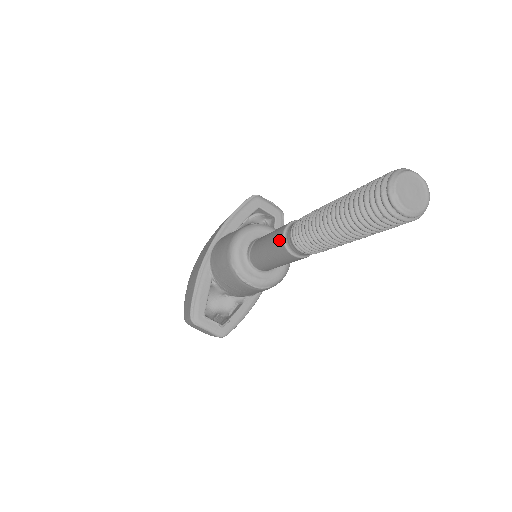
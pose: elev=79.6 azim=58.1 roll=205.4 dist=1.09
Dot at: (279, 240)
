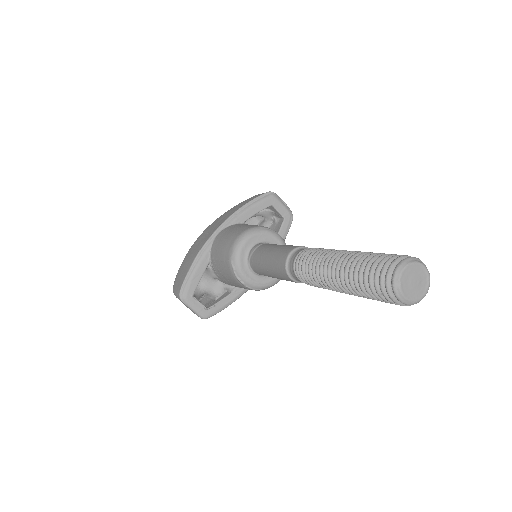
Dot at: (282, 260)
